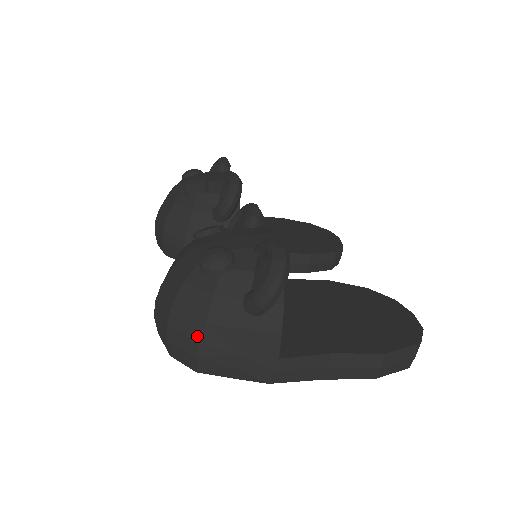
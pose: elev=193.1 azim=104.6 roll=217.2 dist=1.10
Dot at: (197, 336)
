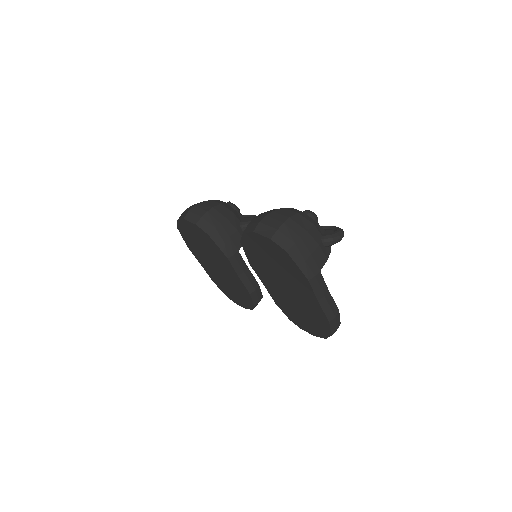
Dot at: (301, 234)
